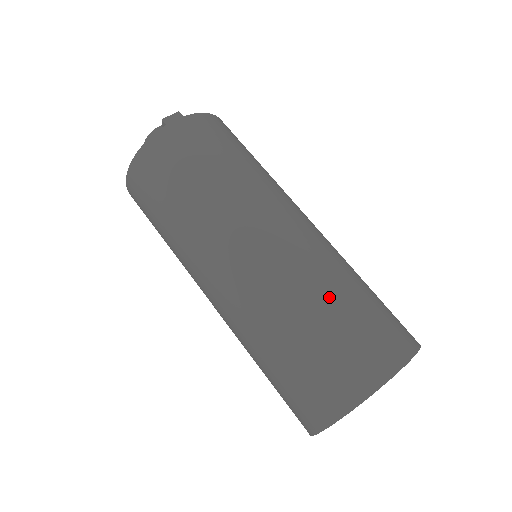
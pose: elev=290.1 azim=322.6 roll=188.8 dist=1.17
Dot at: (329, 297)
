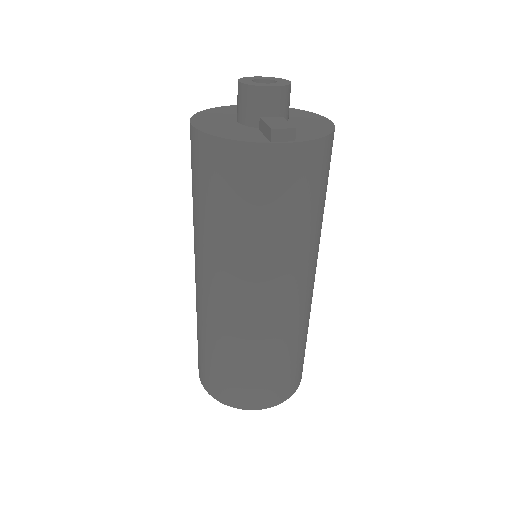
Dot at: (270, 357)
